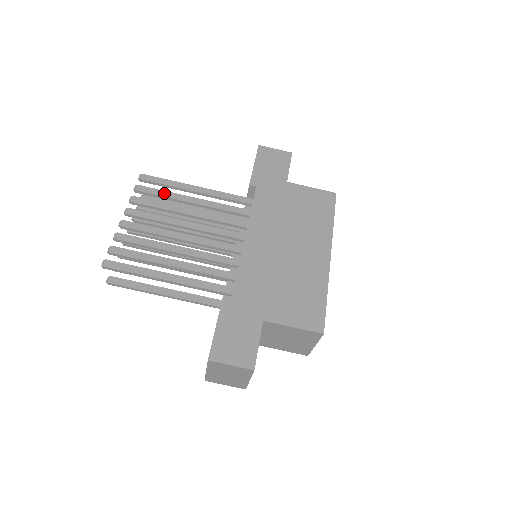
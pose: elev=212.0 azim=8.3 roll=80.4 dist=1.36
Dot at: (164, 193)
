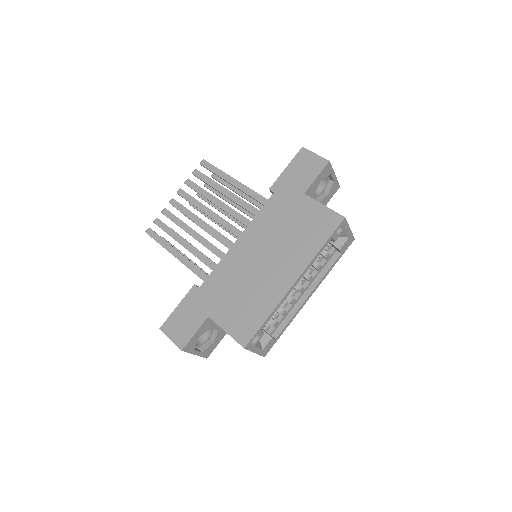
Dot at: (209, 181)
